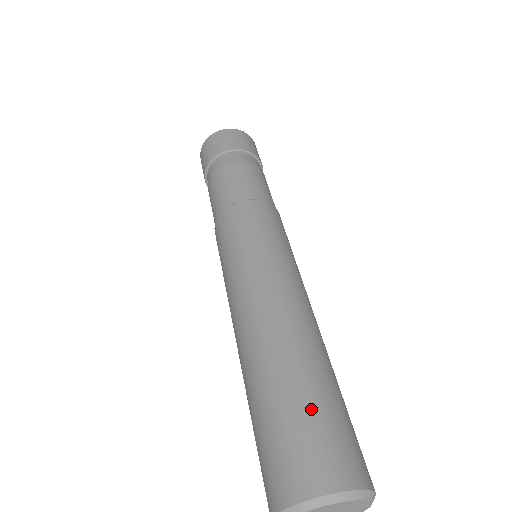
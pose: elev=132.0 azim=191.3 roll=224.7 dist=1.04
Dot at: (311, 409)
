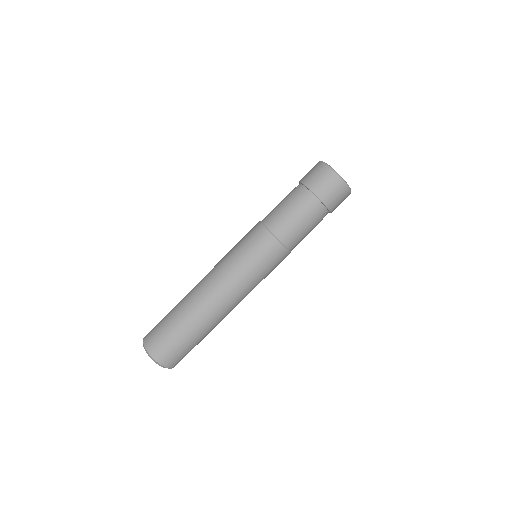
Dot at: (169, 327)
